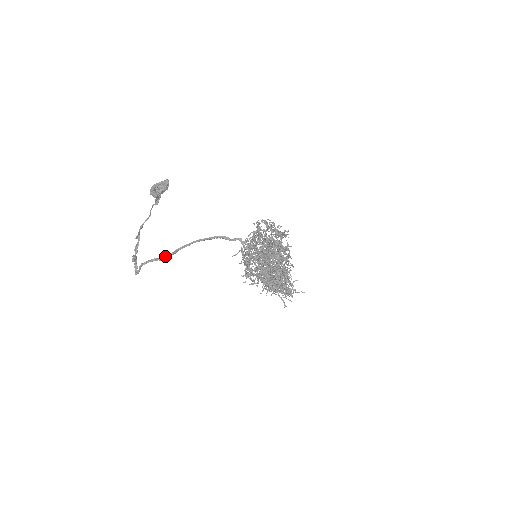
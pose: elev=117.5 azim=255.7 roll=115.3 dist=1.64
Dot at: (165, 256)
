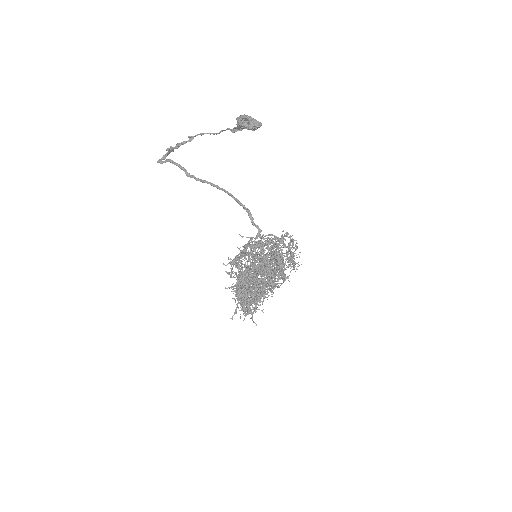
Dot at: (193, 175)
